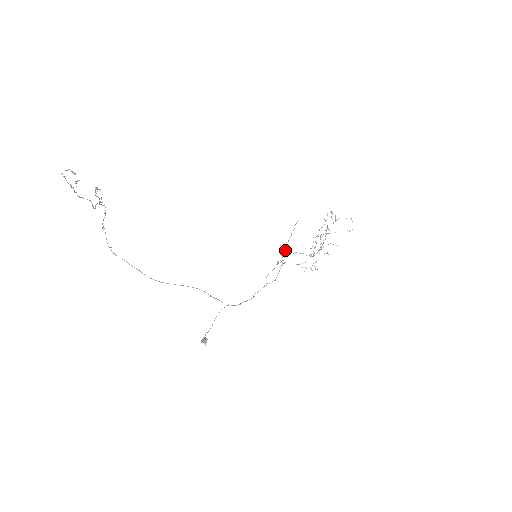
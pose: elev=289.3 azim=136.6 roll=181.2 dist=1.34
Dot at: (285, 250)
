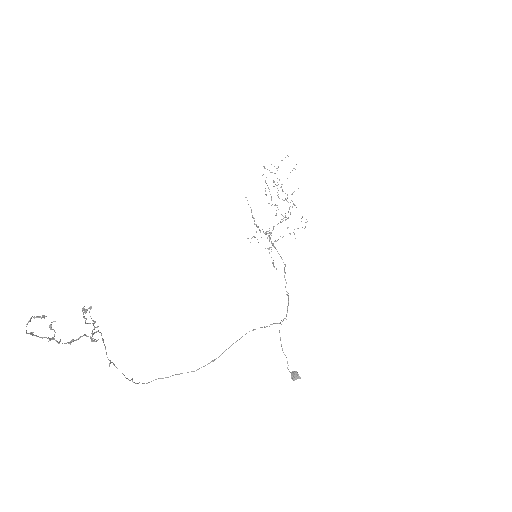
Dot at: occluded
